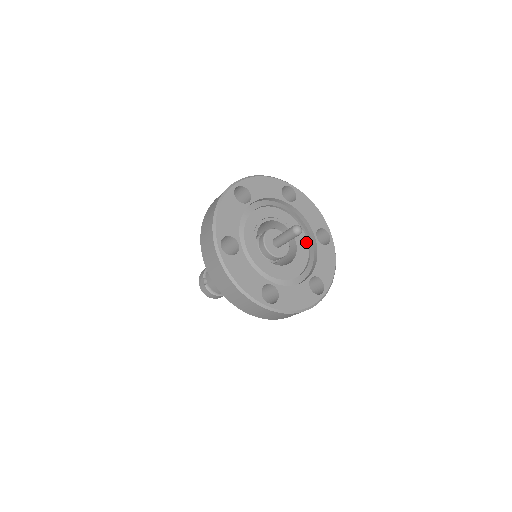
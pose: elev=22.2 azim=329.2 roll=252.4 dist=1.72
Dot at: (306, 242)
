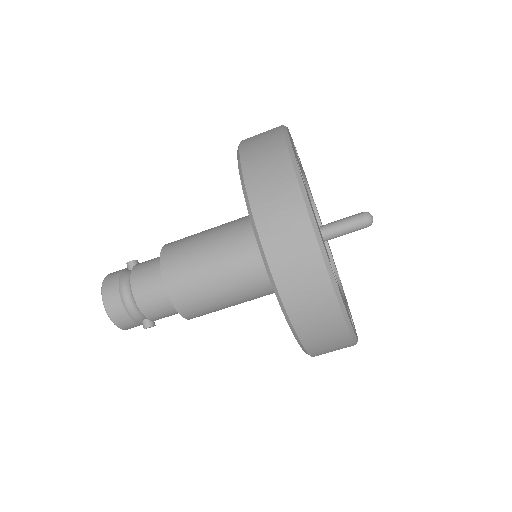
Dot at: occluded
